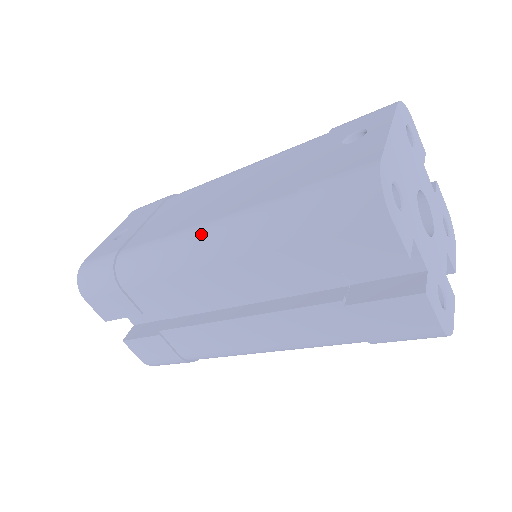
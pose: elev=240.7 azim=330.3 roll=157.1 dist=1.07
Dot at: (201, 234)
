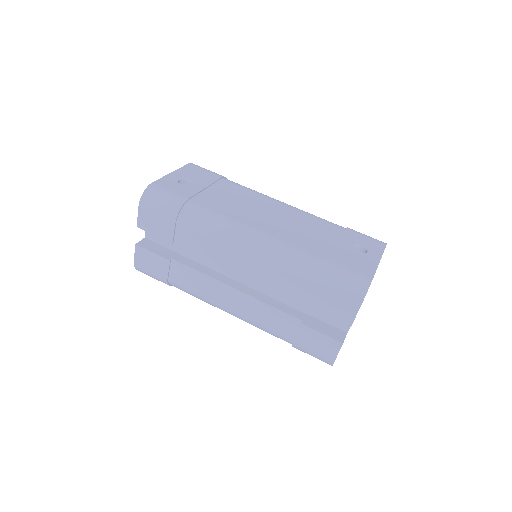
Dot at: (258, 237)
